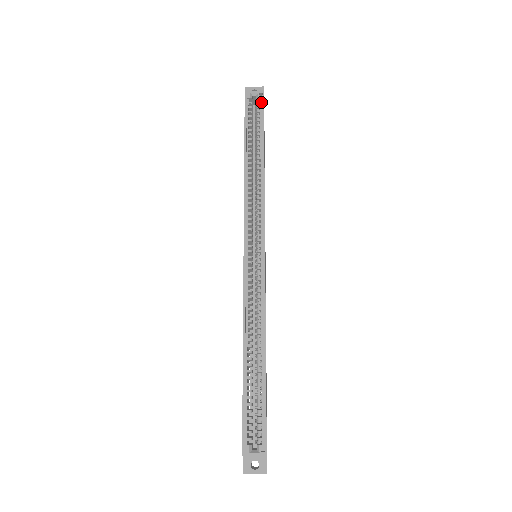
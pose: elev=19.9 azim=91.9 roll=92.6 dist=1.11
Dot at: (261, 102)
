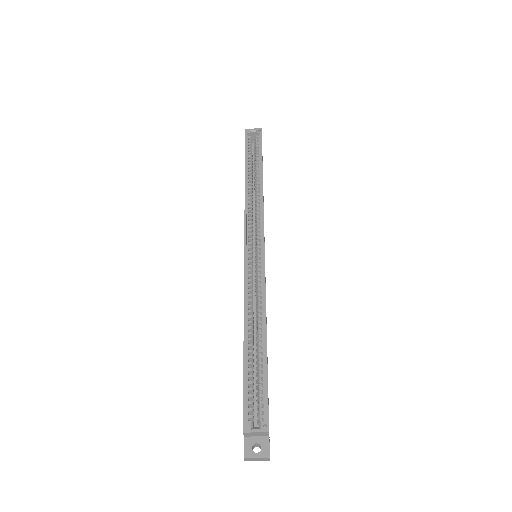
Dot at: (259, 136)
